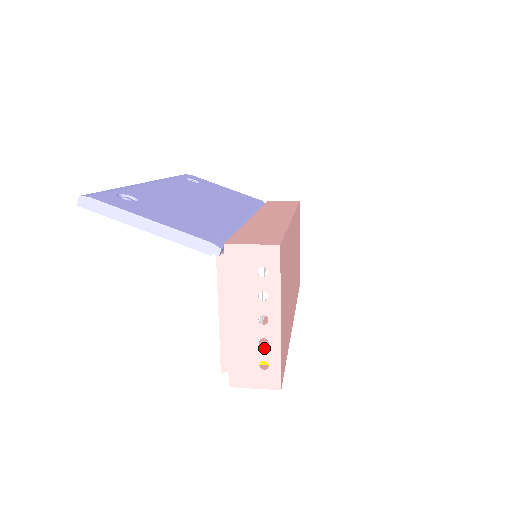
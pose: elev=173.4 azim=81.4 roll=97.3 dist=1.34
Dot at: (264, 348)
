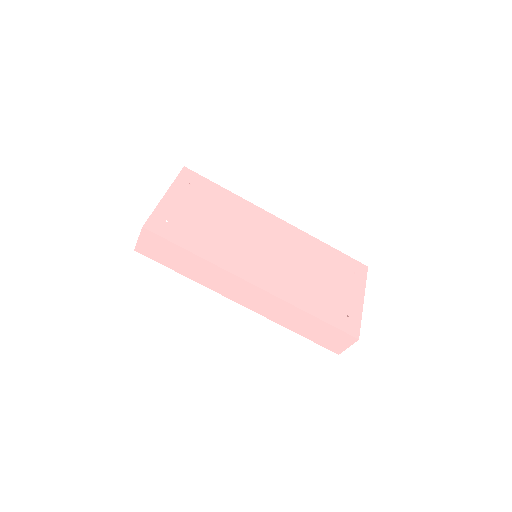
Dot at: occluded
